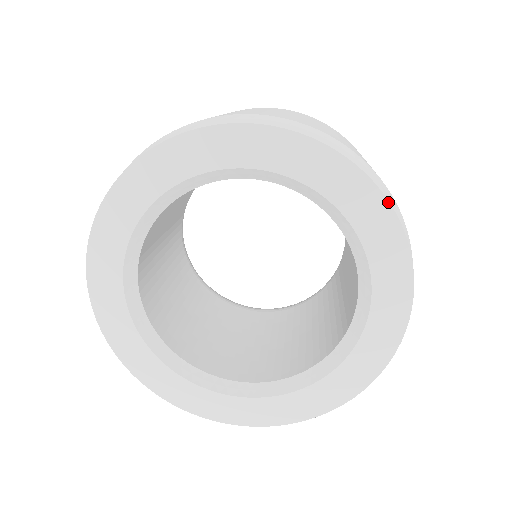
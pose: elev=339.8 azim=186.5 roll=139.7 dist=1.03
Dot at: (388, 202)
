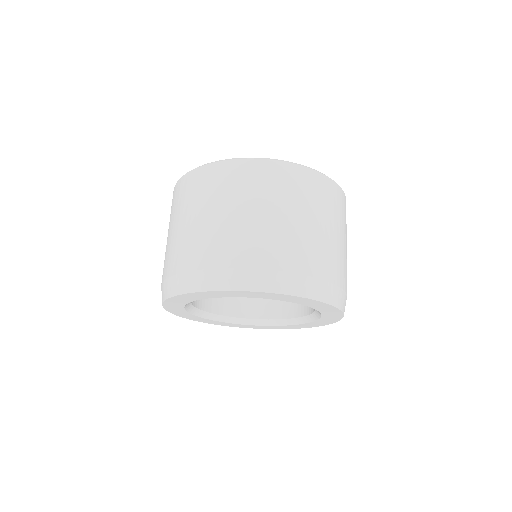
Dot at: (341, 311)
